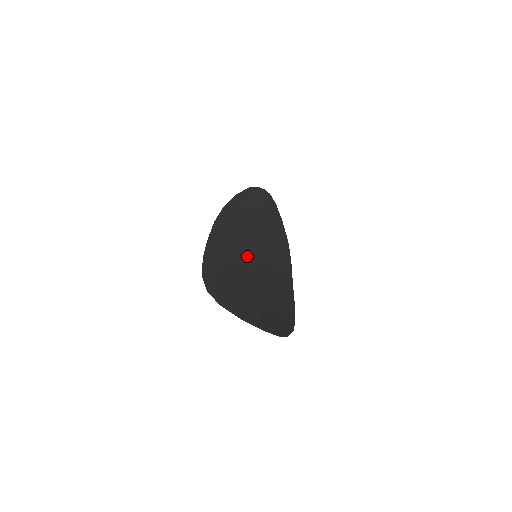
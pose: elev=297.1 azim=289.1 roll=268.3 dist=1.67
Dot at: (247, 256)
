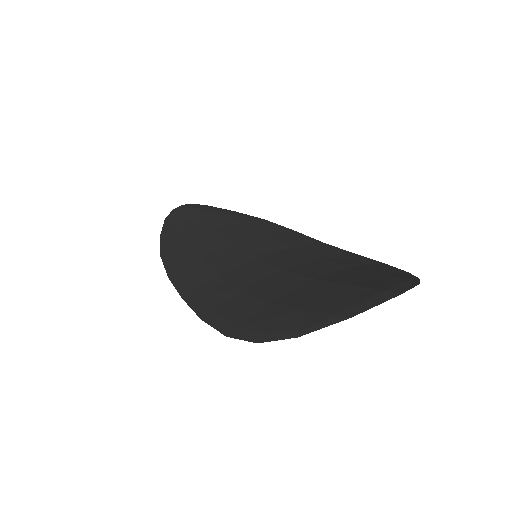
Dot at: (247, 266)
